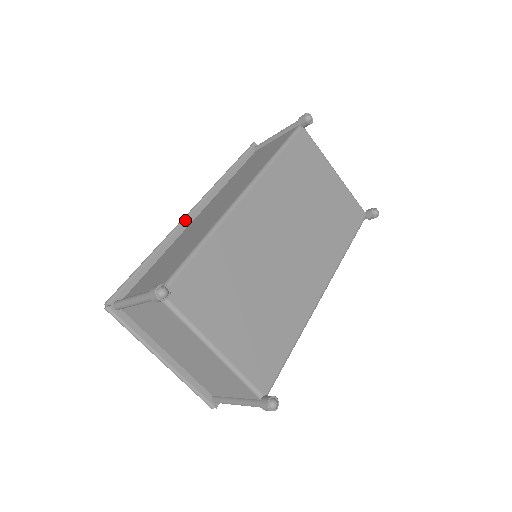
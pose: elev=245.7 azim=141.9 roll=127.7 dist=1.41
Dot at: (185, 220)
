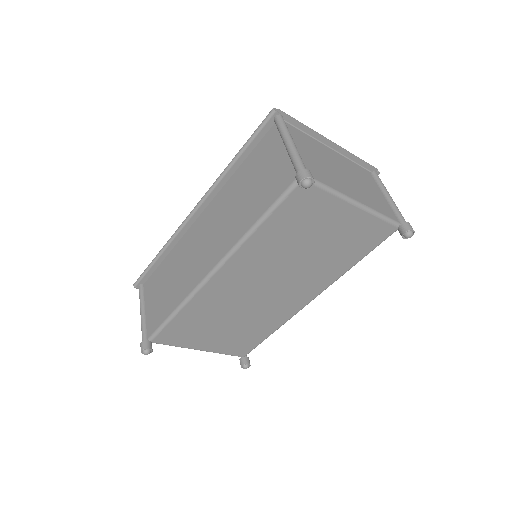
Dot at: (186, 223)
